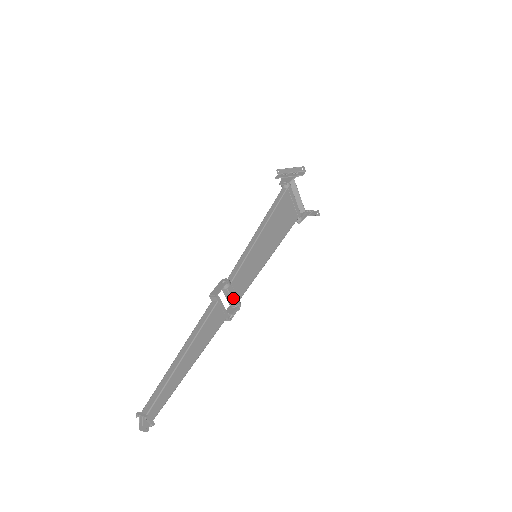
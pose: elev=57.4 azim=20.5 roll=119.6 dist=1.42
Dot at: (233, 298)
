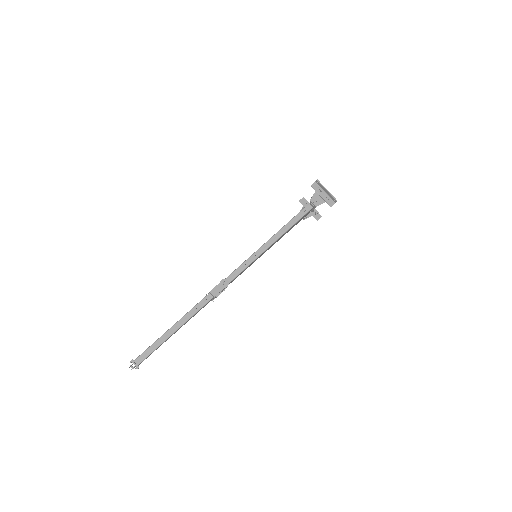
Dot at: (223, 289)
